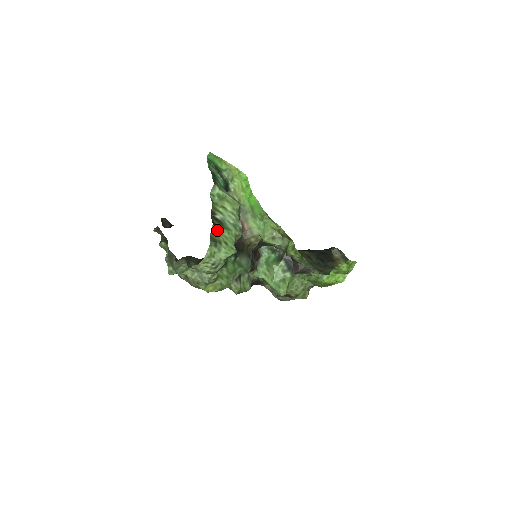
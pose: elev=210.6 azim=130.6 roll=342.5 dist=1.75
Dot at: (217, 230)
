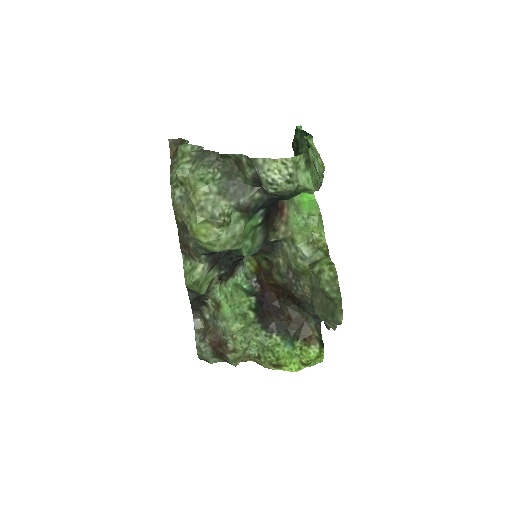
Dot at: (311, 155)
